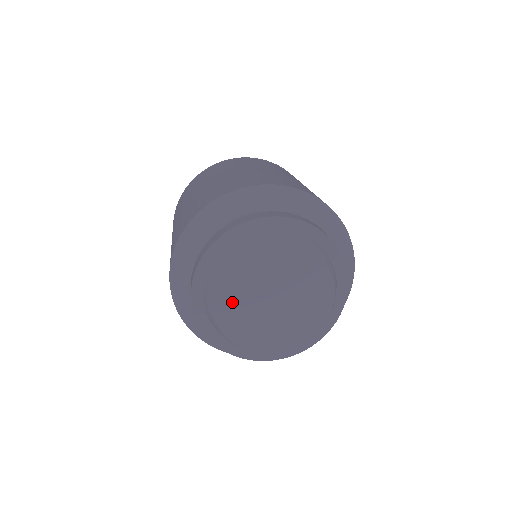
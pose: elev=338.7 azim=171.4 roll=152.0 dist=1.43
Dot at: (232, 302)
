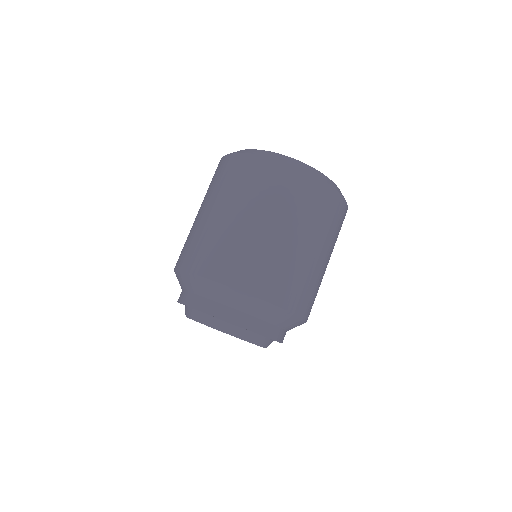
Dot at: occluded
